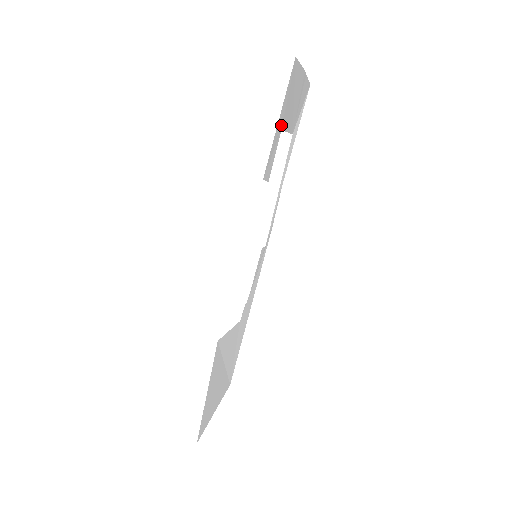
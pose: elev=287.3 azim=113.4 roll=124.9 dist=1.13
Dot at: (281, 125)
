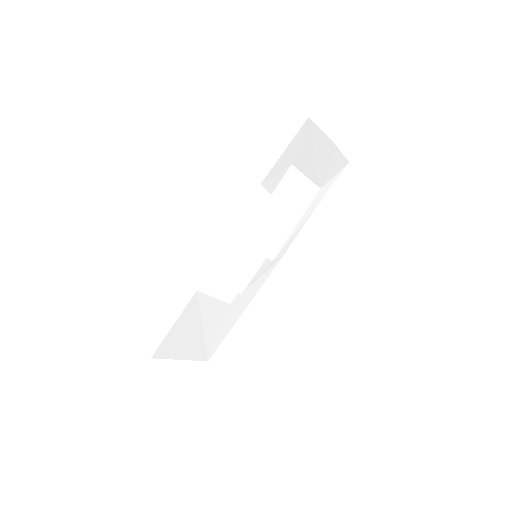
Dot at: (291, 159)
